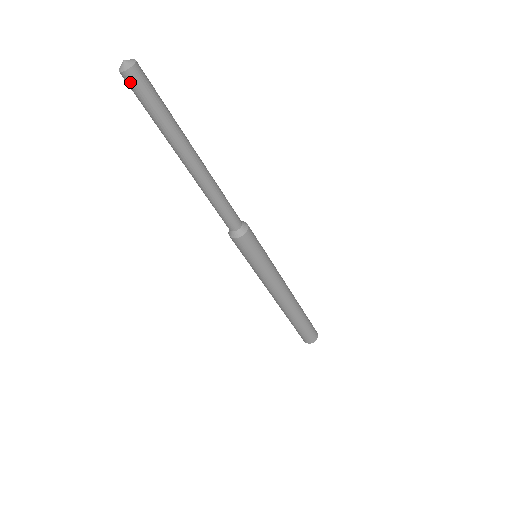
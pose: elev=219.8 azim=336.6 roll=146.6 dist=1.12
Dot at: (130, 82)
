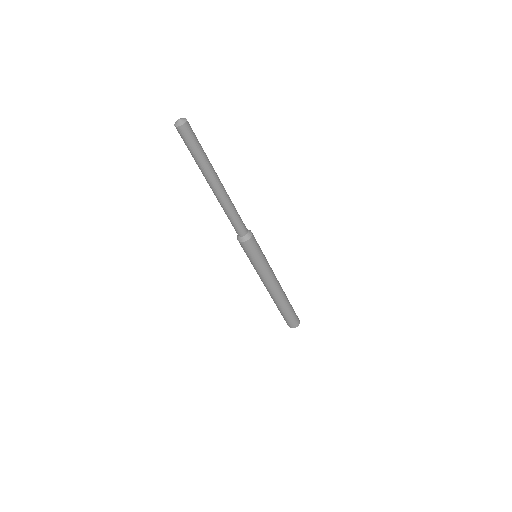
Dot at: (183, 133)
